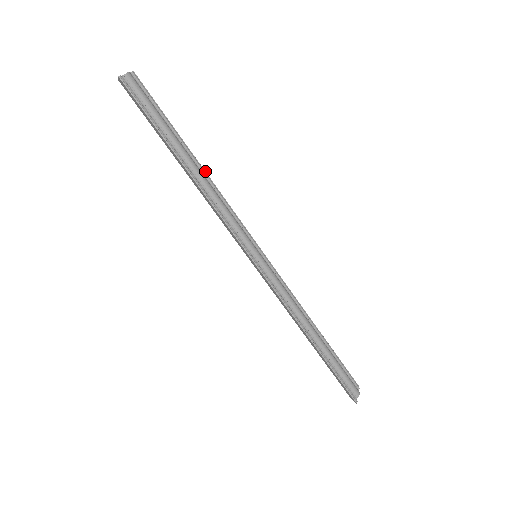
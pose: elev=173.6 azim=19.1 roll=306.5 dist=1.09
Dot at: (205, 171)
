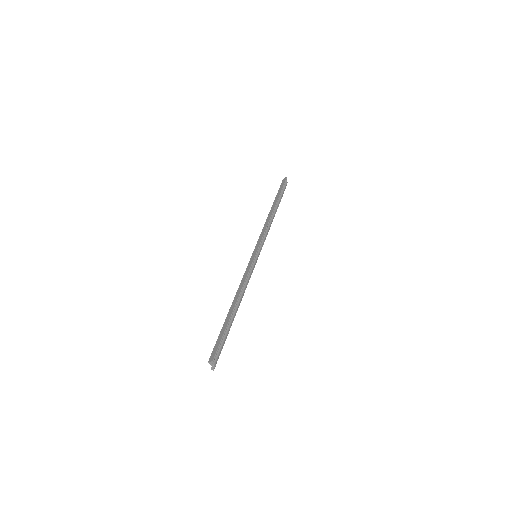
Dot at: occluded
